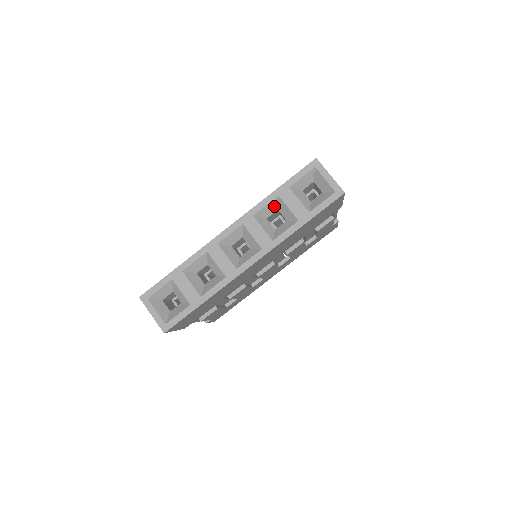
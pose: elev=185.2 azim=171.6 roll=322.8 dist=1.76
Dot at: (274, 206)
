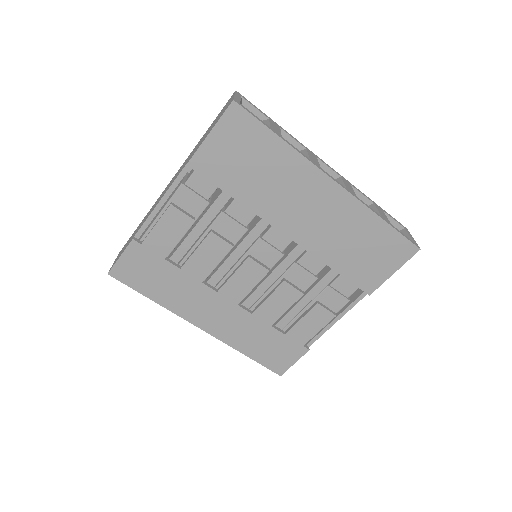
Dot at: (365, 203)
